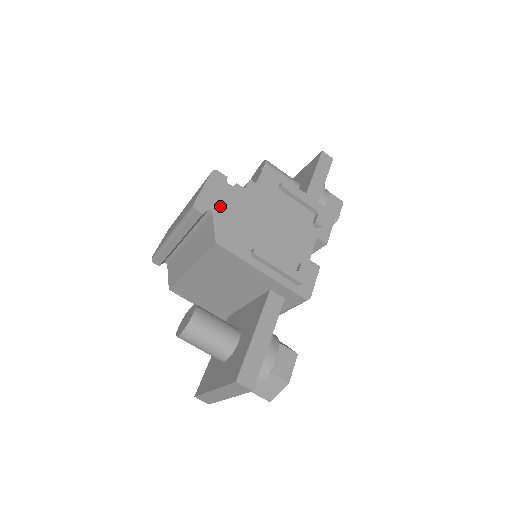
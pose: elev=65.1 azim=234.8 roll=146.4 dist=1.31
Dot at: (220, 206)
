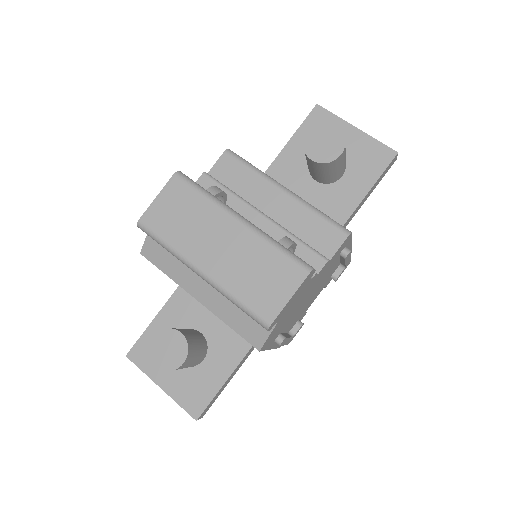
Dot at: (287, 311)
